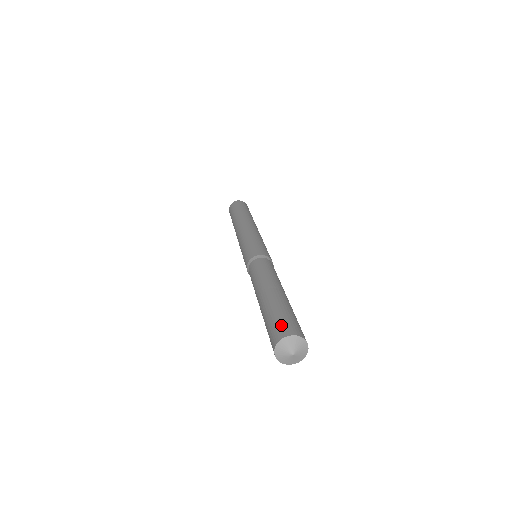
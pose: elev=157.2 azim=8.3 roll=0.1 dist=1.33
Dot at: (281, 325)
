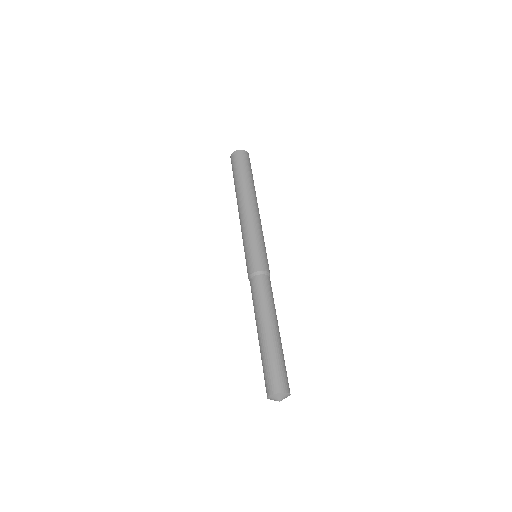
Dot at: (284, 378)
